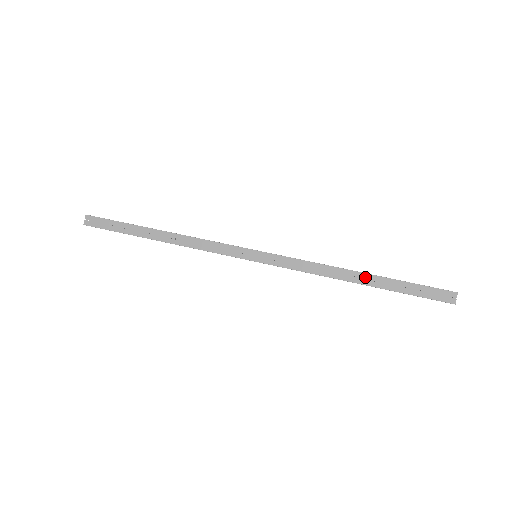
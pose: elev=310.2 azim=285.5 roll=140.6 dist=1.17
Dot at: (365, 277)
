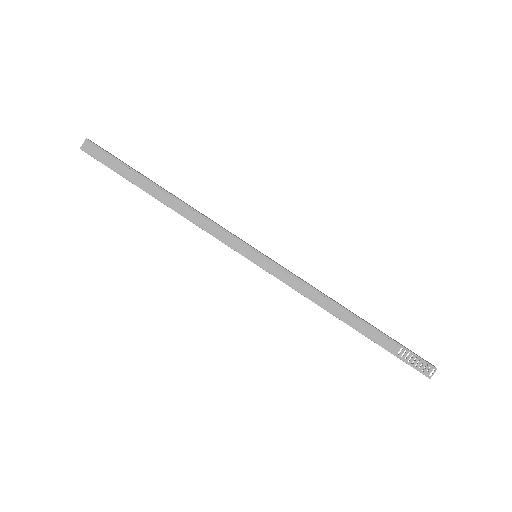
Dot at: occluded
